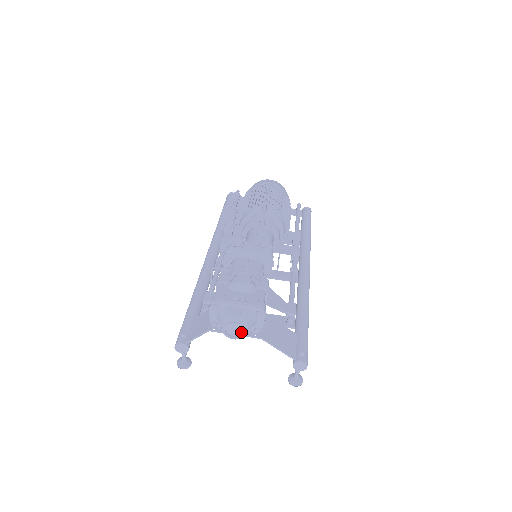
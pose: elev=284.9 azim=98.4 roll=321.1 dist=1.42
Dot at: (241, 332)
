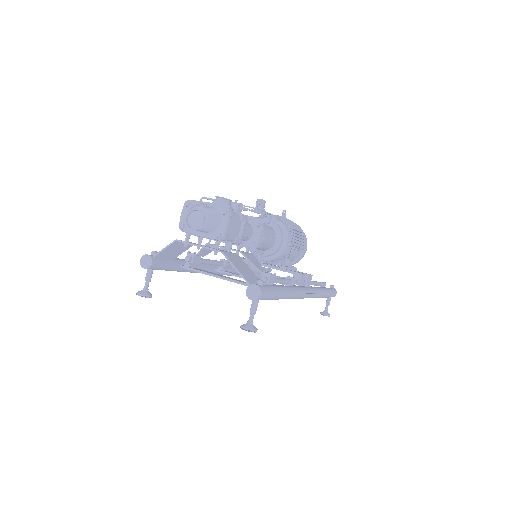
Dot at: (201, 223)
